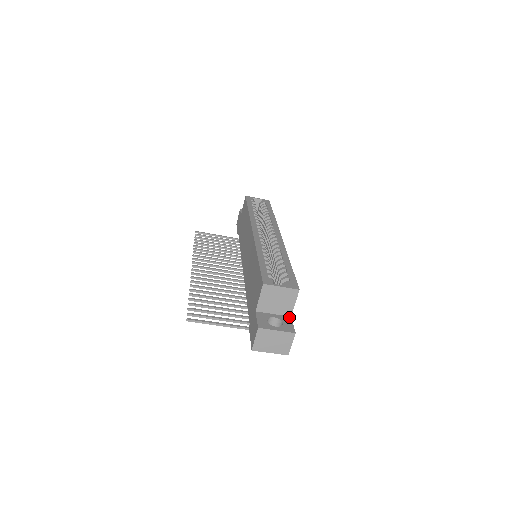
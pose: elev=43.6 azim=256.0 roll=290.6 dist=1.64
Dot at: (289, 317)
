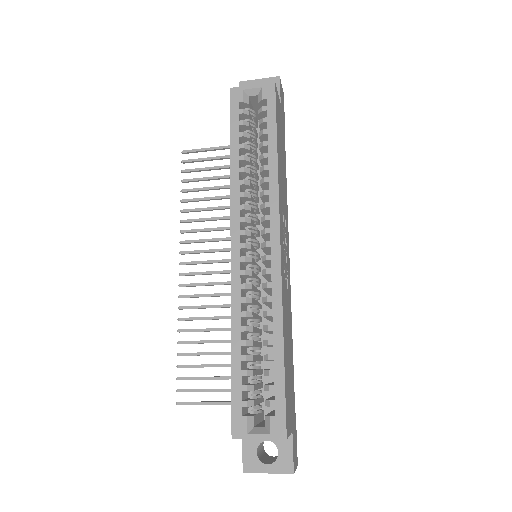
Dot at: occluded
